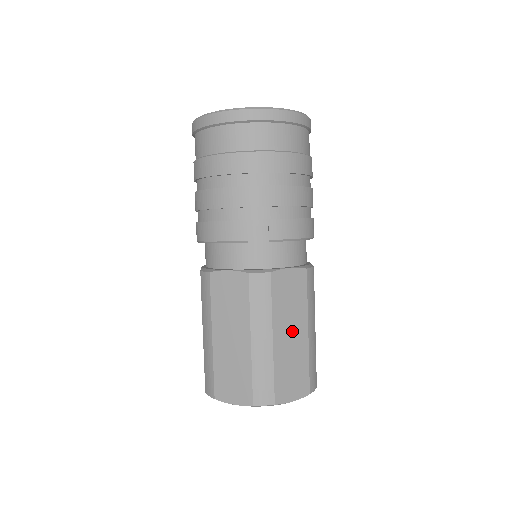
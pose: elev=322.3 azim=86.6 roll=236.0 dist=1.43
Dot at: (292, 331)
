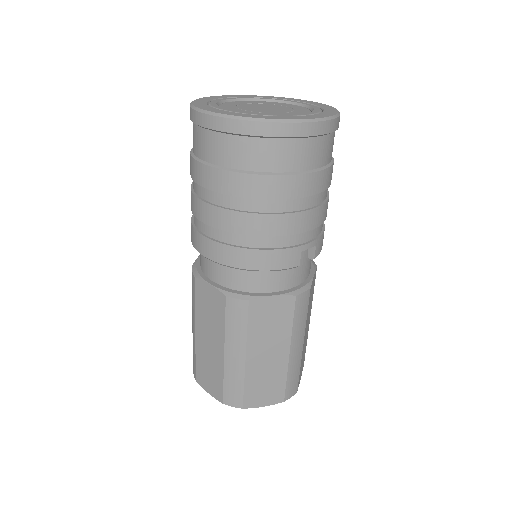
Dot at: (307, 326)
